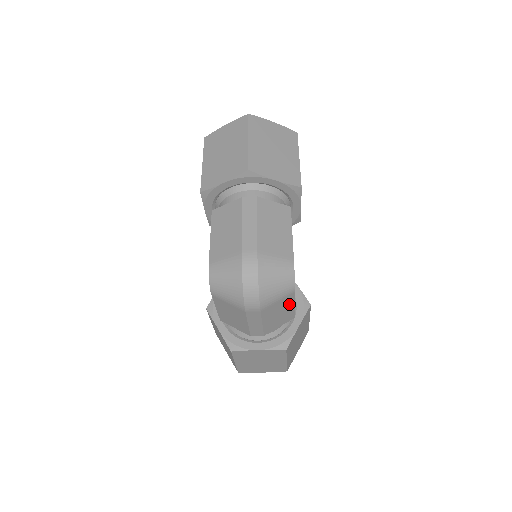
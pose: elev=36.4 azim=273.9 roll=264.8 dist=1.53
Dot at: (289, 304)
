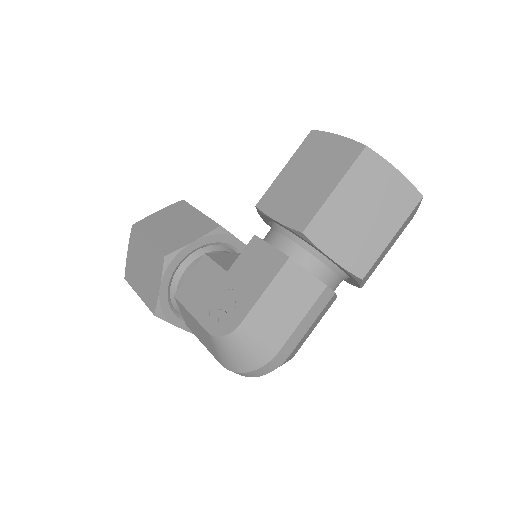
Dot at: occluded
